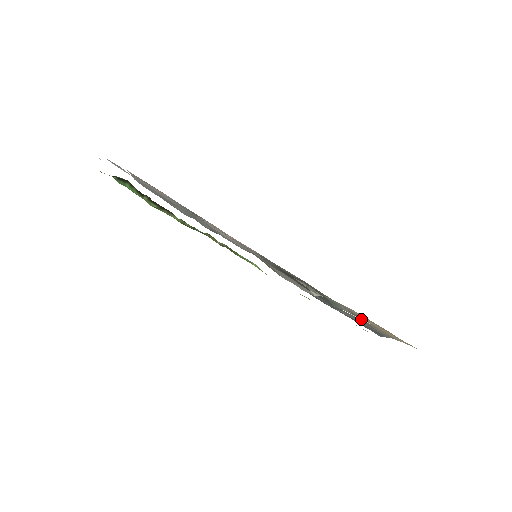
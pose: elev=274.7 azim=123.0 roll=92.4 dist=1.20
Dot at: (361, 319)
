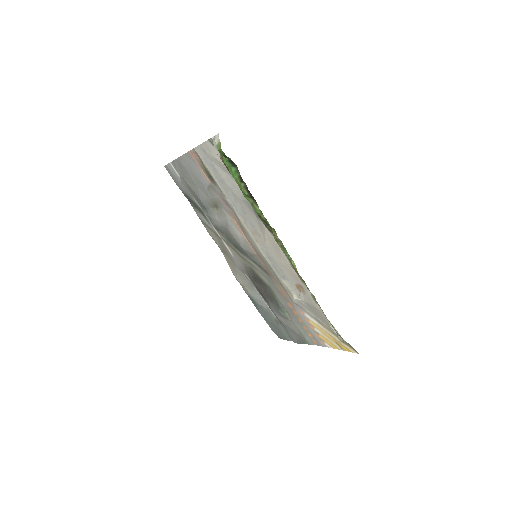
Dot at: occluded
